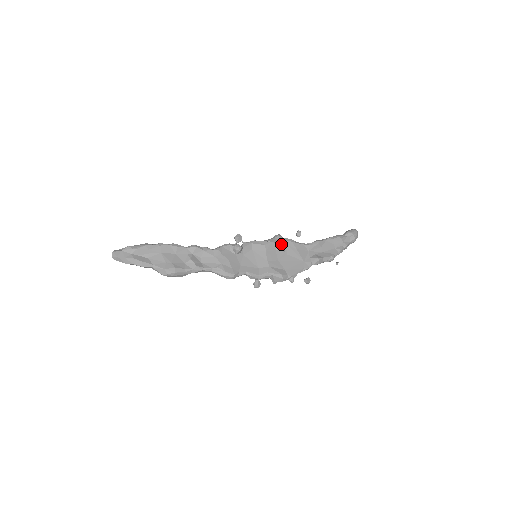
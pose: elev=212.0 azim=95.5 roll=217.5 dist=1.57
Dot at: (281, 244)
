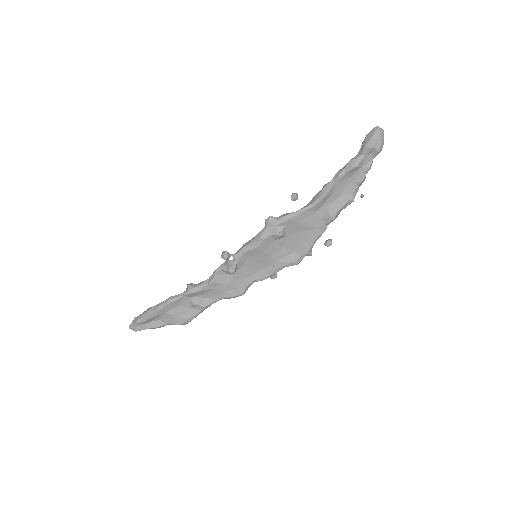
Dot at: (276, 234)
